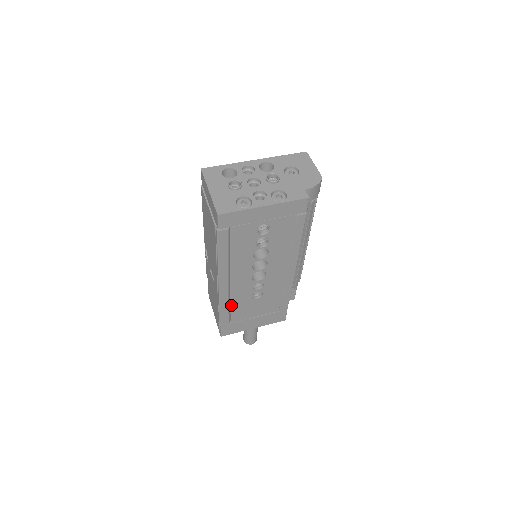
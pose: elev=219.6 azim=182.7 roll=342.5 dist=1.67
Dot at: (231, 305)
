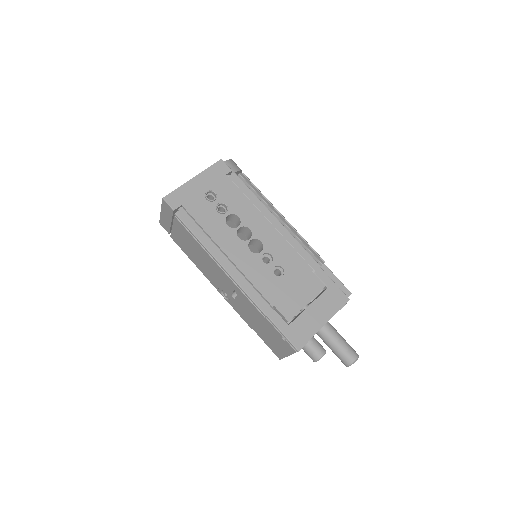
Dot at: (263, 294)
